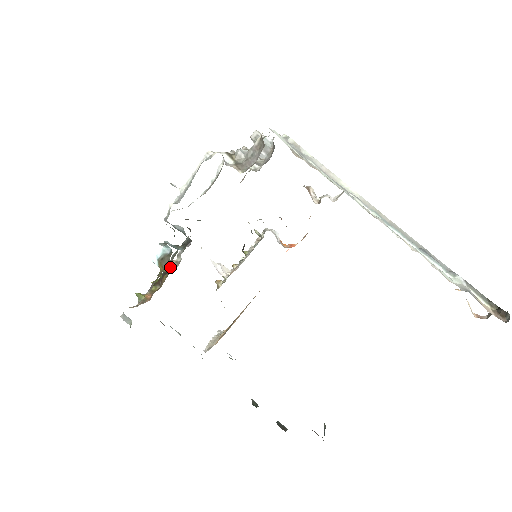
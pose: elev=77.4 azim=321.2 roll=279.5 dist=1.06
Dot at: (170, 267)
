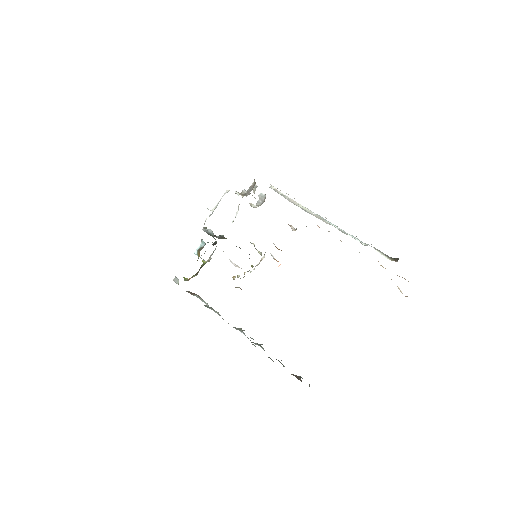
Dot at: occluded
